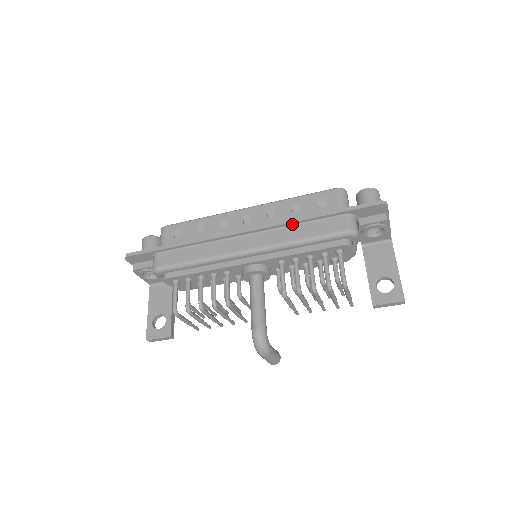
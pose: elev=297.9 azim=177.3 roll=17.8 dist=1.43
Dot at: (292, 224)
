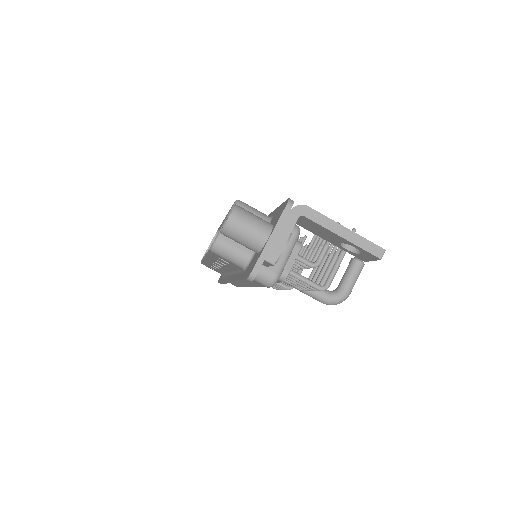
Dot at: occluded
